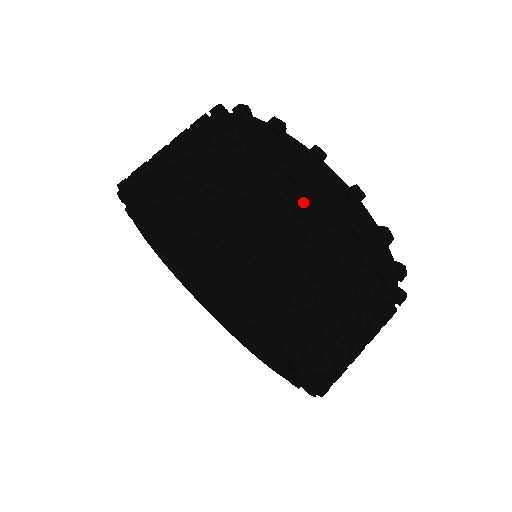
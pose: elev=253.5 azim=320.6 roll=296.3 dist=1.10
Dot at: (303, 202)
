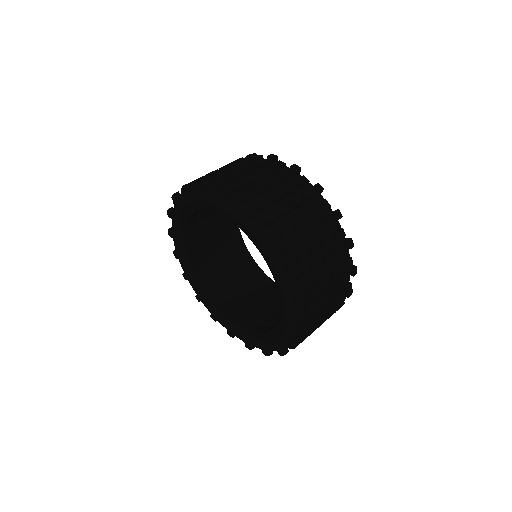
Dot at: (328, 240)
